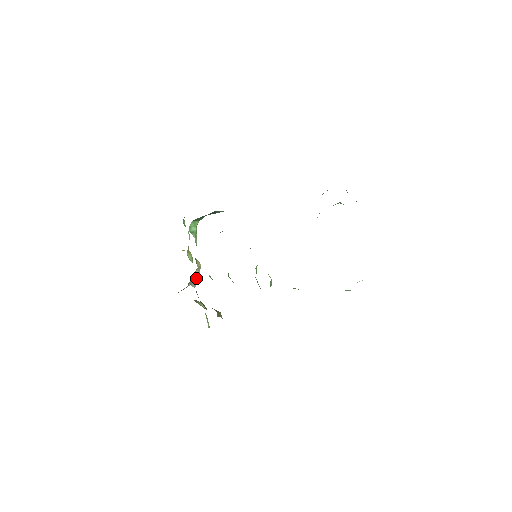
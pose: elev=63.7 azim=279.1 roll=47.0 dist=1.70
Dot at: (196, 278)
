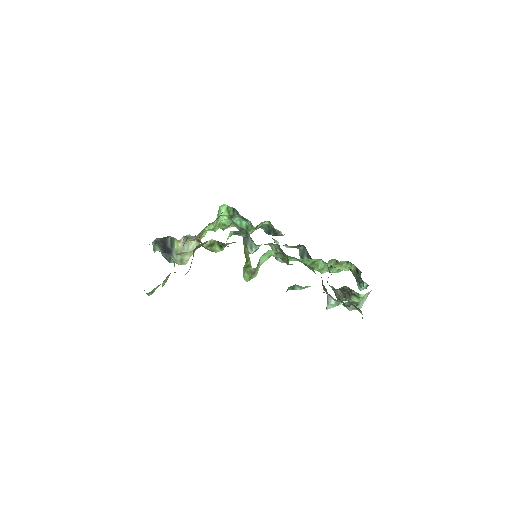
Dot at: (188, 248)
